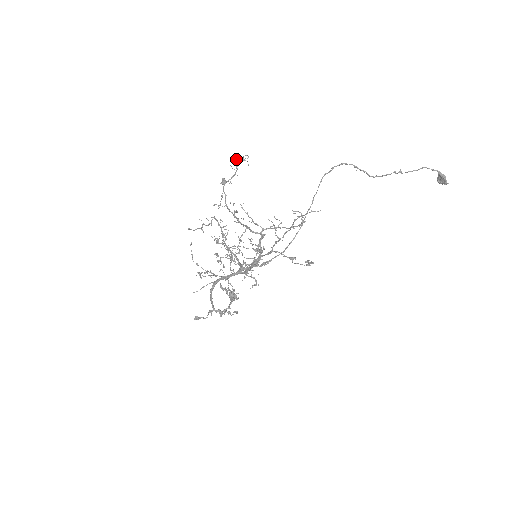
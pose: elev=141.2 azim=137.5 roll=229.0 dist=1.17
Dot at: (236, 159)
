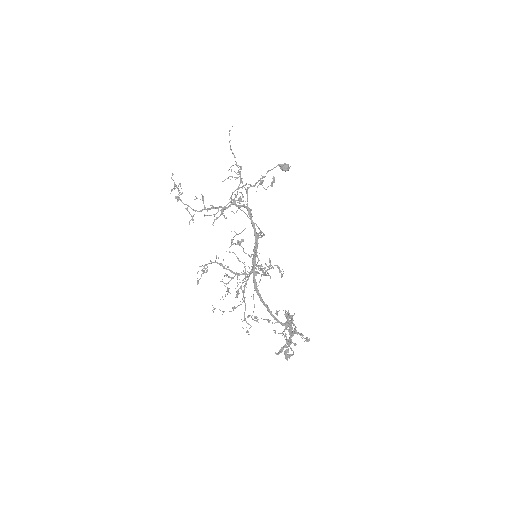
Dot at: occluded
